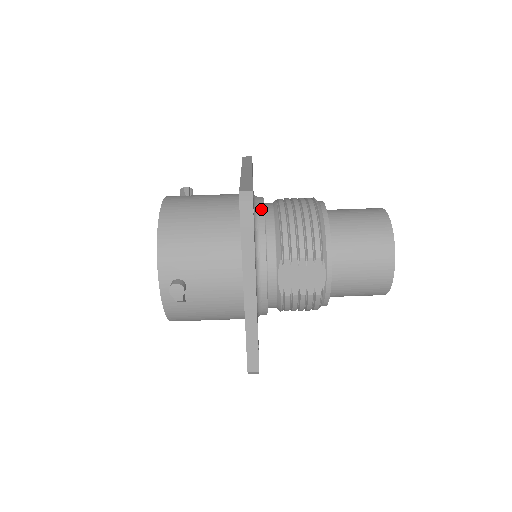
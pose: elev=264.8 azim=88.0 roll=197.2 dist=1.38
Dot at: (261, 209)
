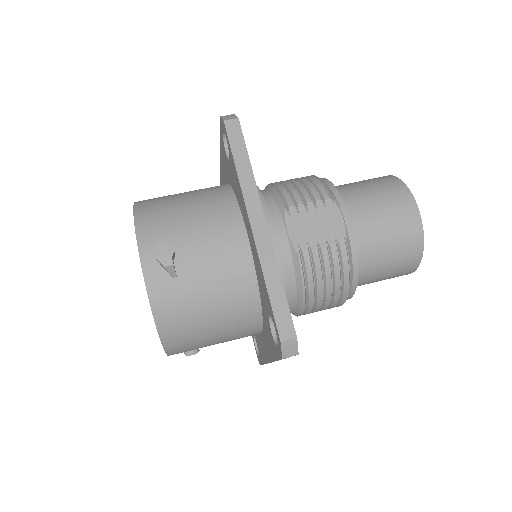
Dot at: occluded
